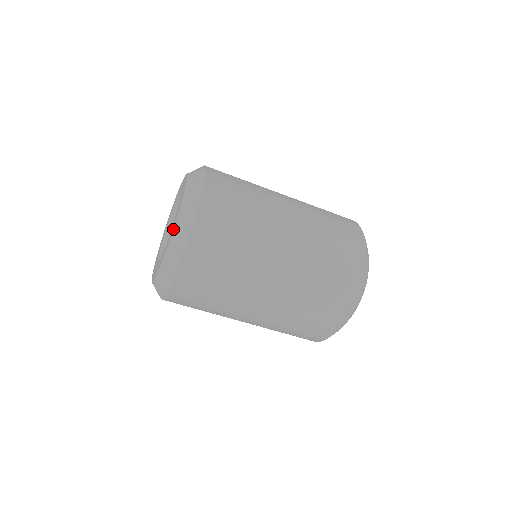
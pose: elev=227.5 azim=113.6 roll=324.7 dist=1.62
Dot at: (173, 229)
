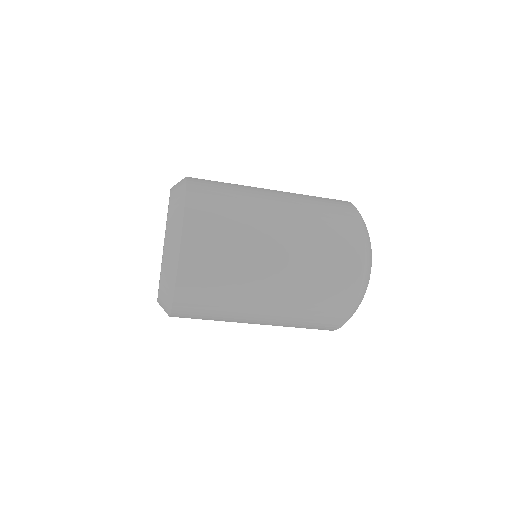
Dot at: (167, 217)
